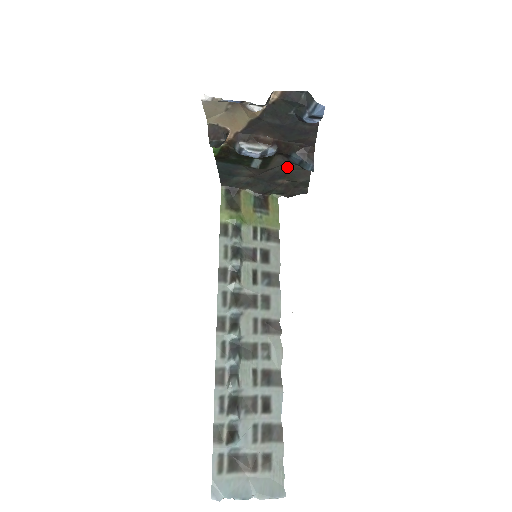
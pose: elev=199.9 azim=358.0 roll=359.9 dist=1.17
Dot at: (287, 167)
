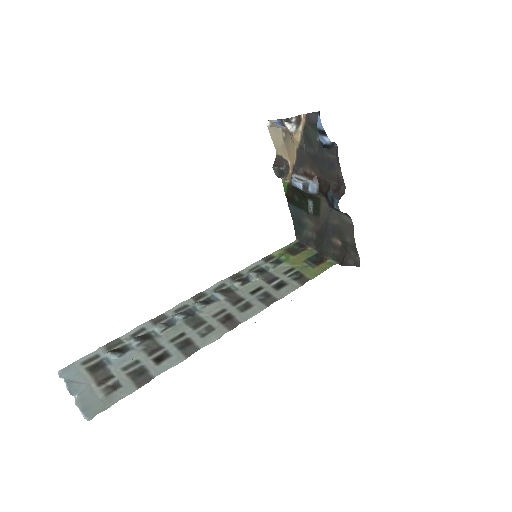
Dot at: (334, 218)
